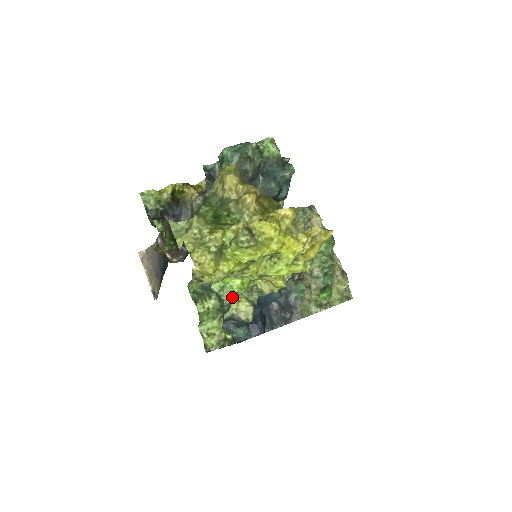
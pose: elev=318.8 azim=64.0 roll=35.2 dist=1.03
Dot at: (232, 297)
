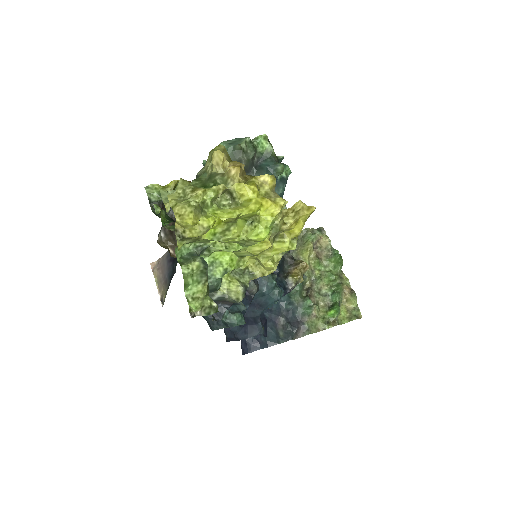
Dot at: (221, 272)
